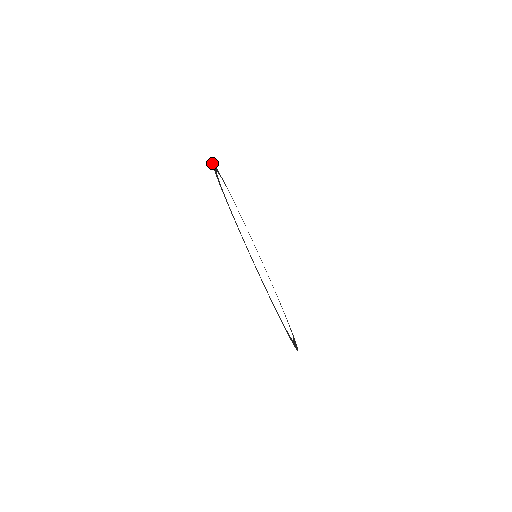
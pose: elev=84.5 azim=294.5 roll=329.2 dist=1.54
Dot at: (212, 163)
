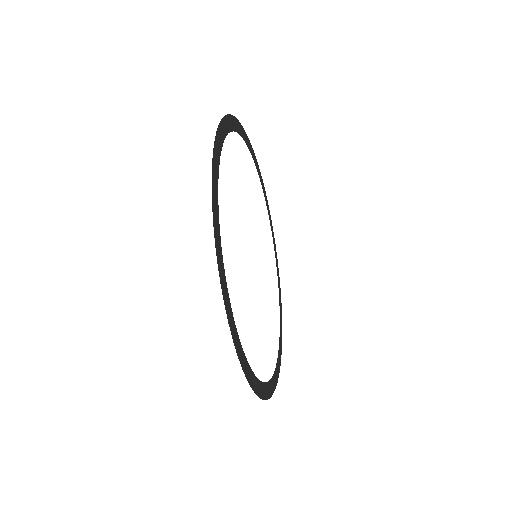
Dot at: (231, 116)
